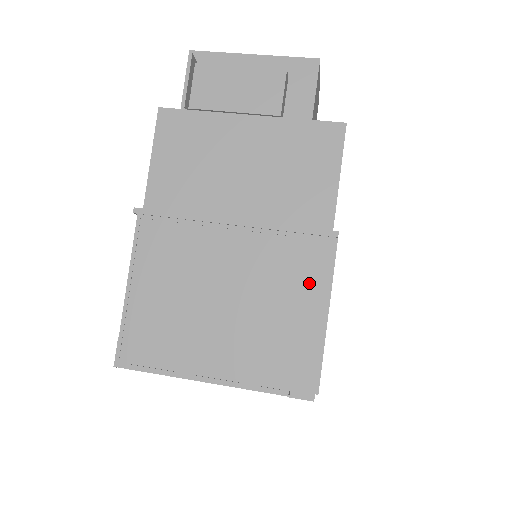
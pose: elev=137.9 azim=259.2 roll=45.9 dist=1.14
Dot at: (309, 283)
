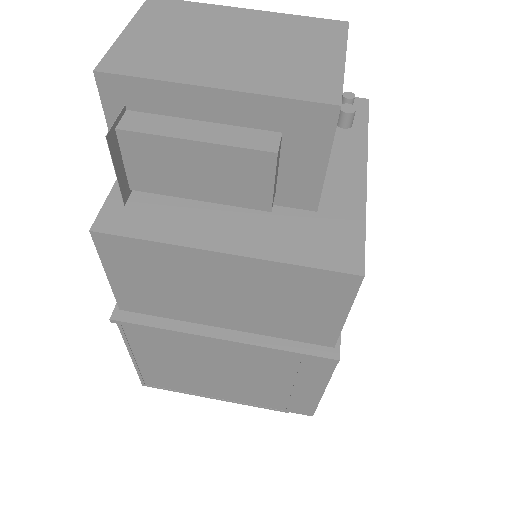
Dot at: (306, 378)
